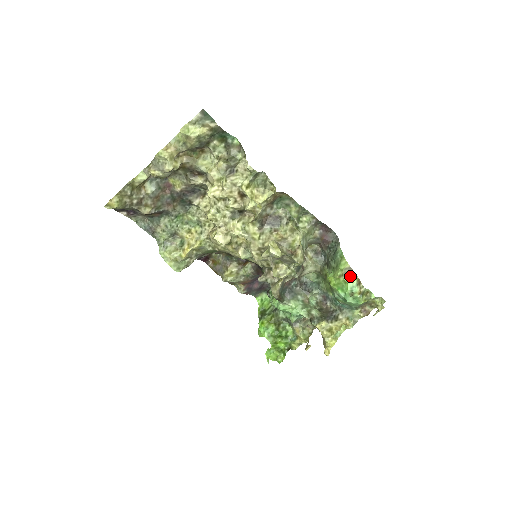
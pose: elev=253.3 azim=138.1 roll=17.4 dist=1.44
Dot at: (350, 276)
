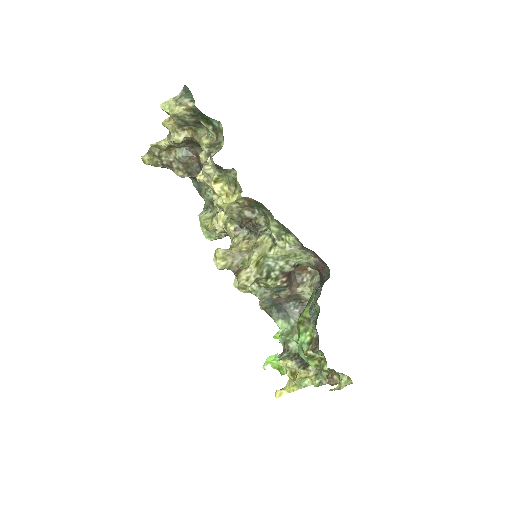
Dot at: (306, 329)
